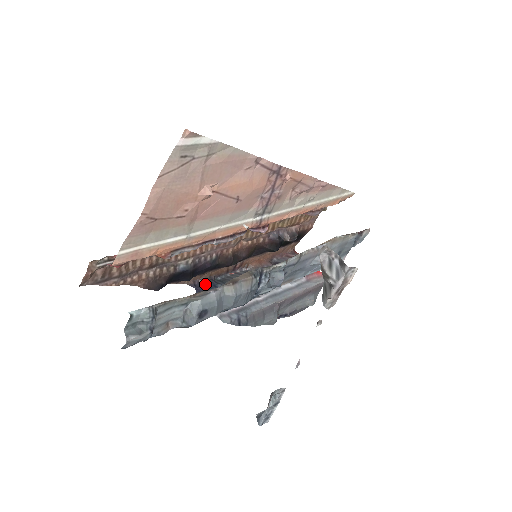
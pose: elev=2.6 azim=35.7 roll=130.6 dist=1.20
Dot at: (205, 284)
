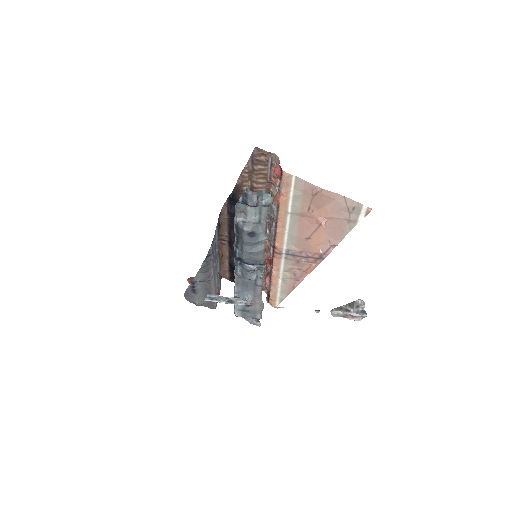
Dot at: (219, 223)
